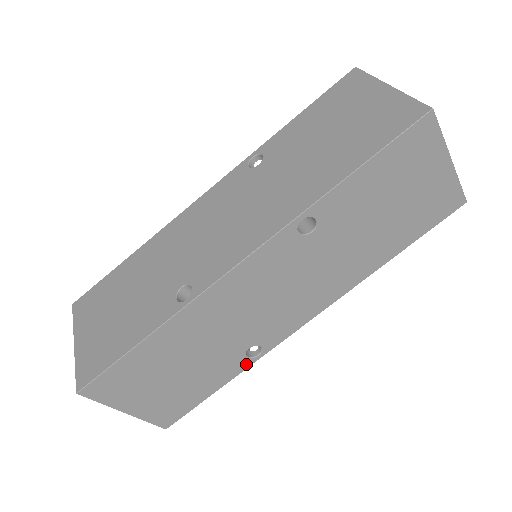
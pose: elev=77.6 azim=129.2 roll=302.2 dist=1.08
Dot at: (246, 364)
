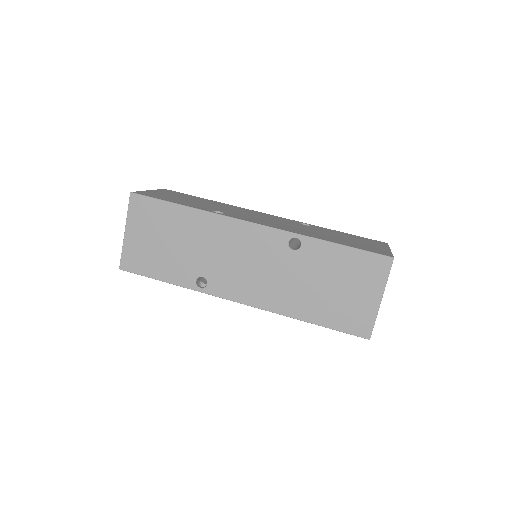
Dot at: (190, 285)
